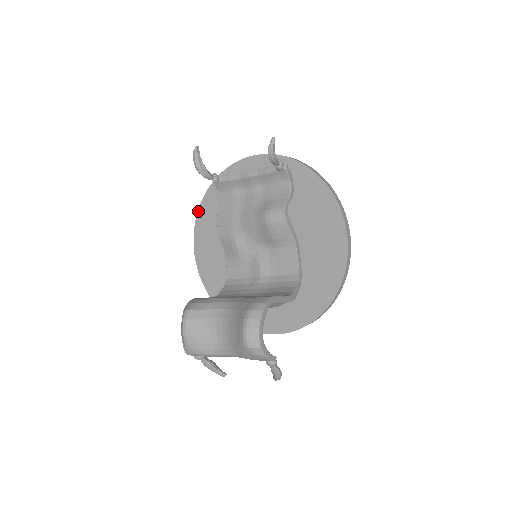
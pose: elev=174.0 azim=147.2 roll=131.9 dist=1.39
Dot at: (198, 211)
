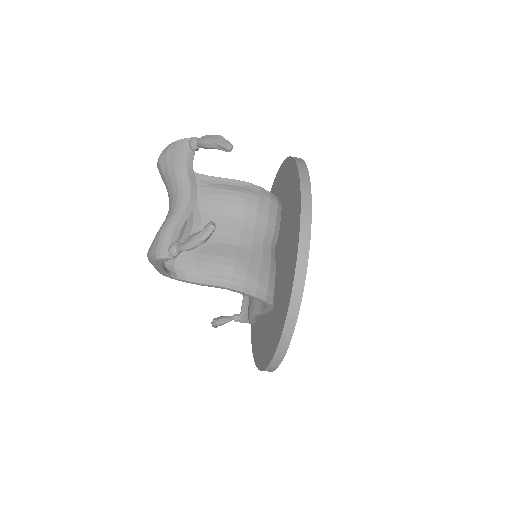
Dot at: (254, 359)
